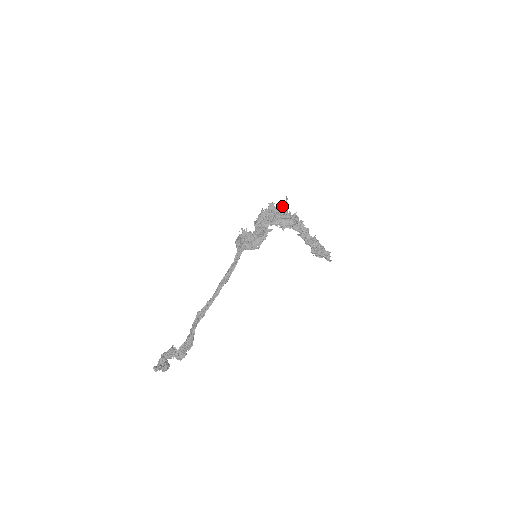
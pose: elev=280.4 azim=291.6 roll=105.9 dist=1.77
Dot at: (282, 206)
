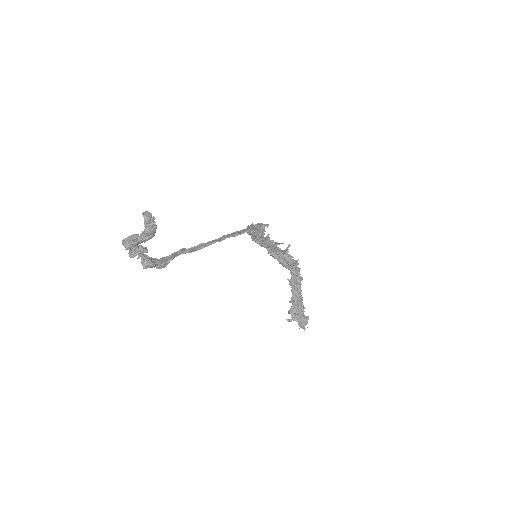
Dot at: (282, 250)
